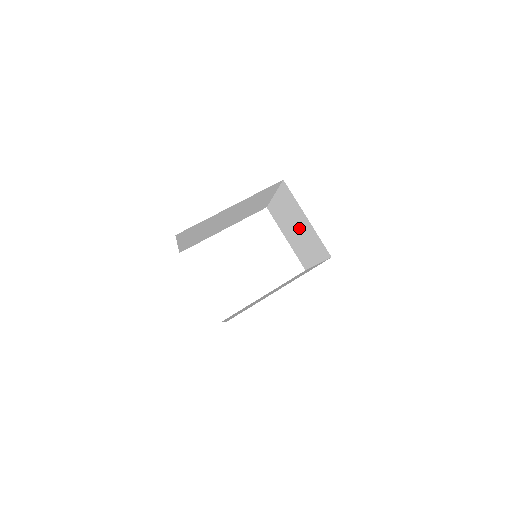
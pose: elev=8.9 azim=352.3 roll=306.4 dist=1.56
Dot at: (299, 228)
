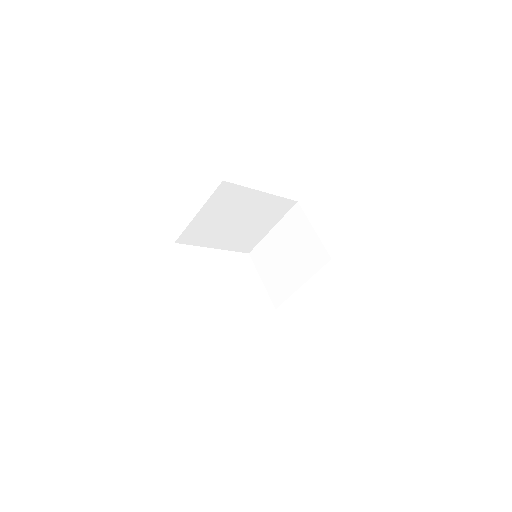
Dot at: (294, 250)
